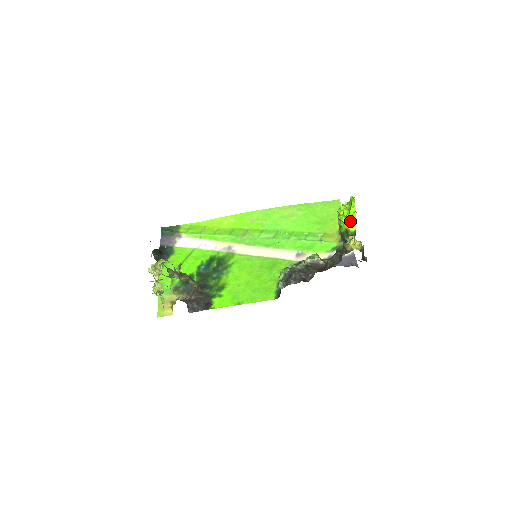
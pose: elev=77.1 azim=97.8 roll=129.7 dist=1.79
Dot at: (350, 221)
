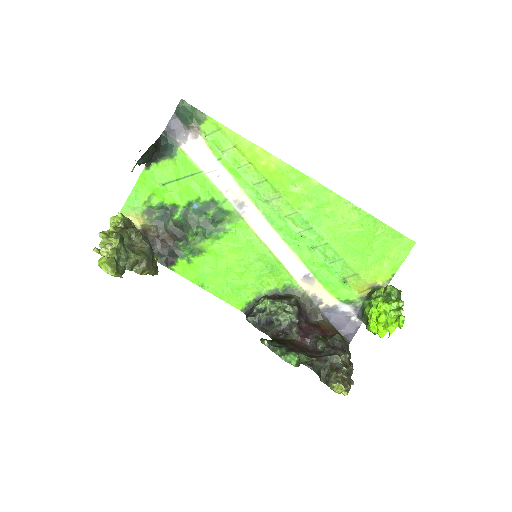
Dot at: occluded
